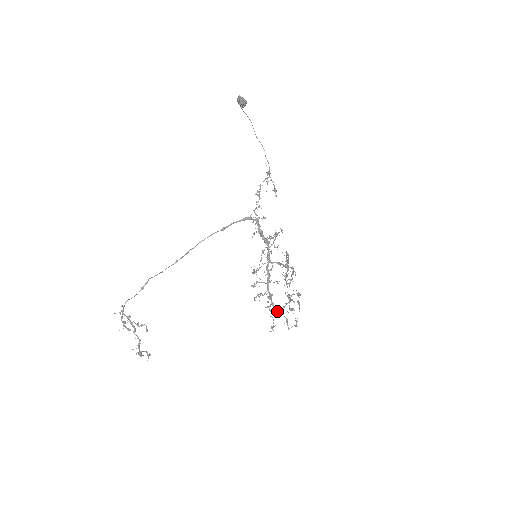
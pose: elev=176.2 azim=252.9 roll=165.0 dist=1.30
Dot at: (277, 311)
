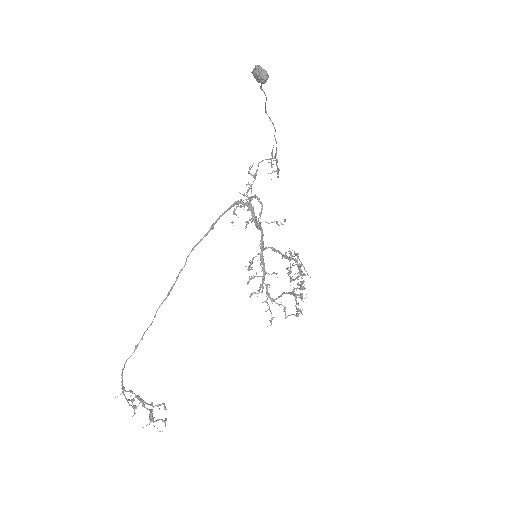
Dot at: (273, 301)
